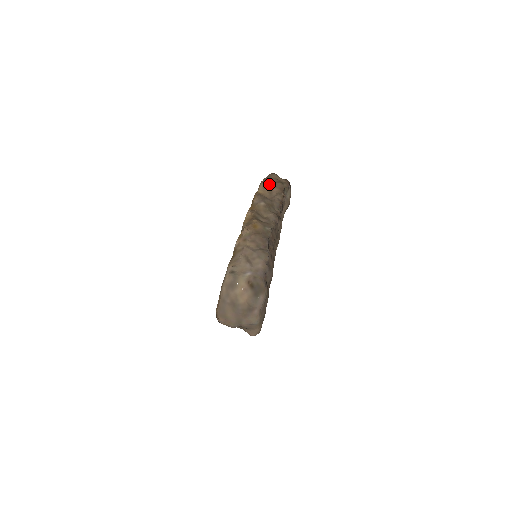
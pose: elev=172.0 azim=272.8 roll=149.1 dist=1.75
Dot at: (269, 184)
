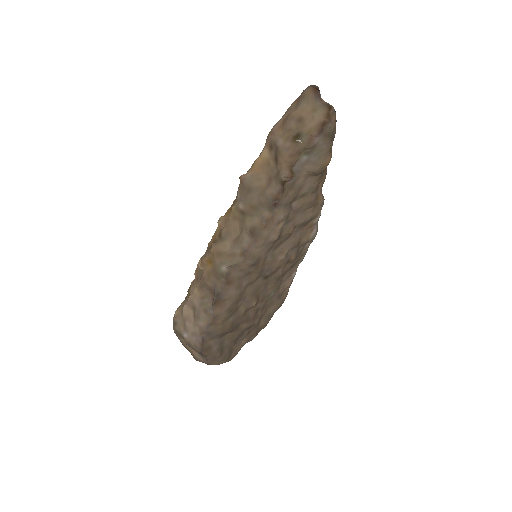
Dot at: (275, 143)
